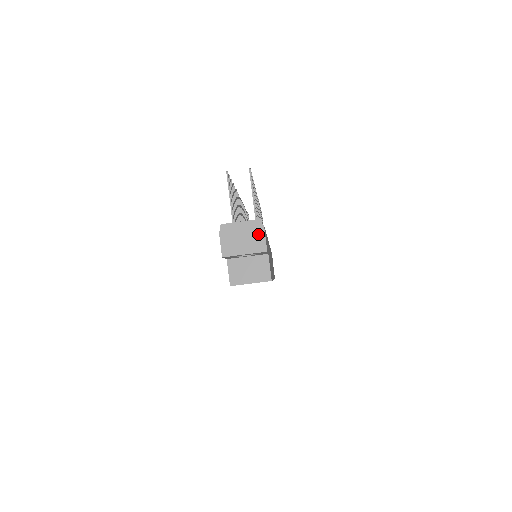
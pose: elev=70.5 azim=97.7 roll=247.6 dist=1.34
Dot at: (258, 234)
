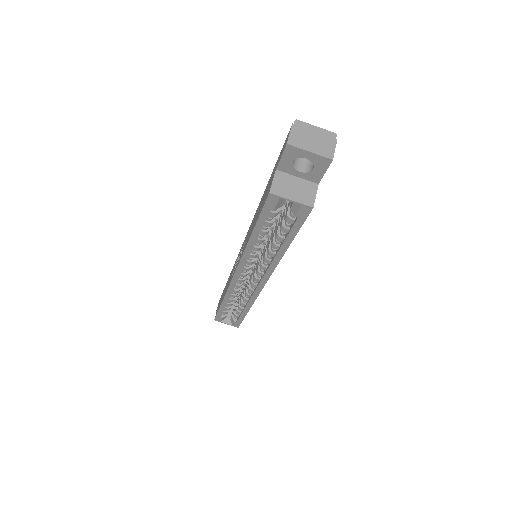
Dot at: (329, 143)
